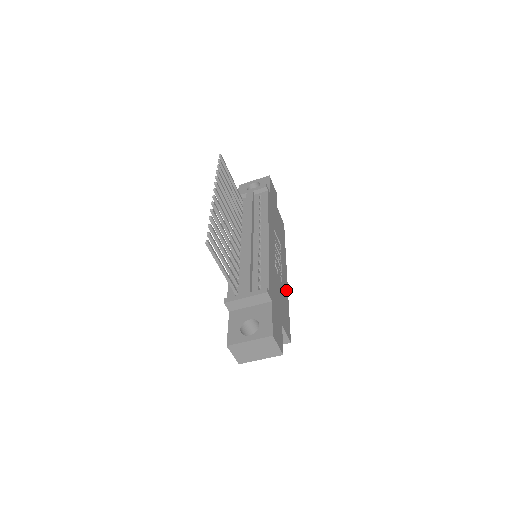
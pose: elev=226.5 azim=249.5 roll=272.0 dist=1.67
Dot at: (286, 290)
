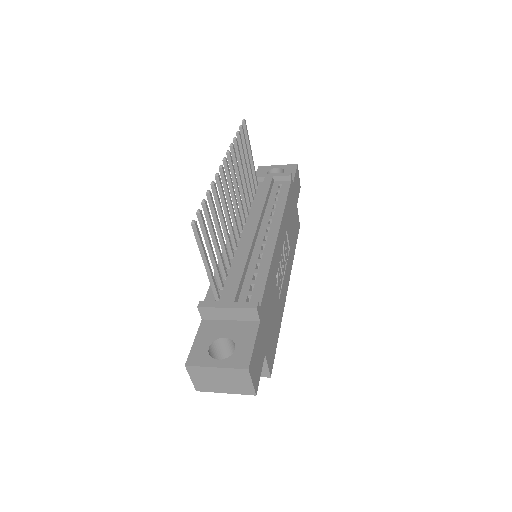
Dot at: (282, 307)
